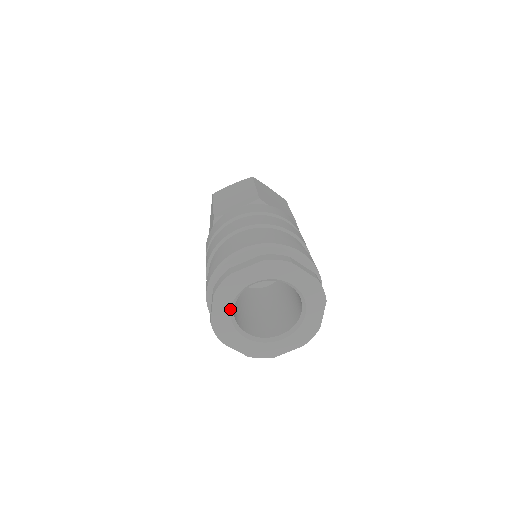
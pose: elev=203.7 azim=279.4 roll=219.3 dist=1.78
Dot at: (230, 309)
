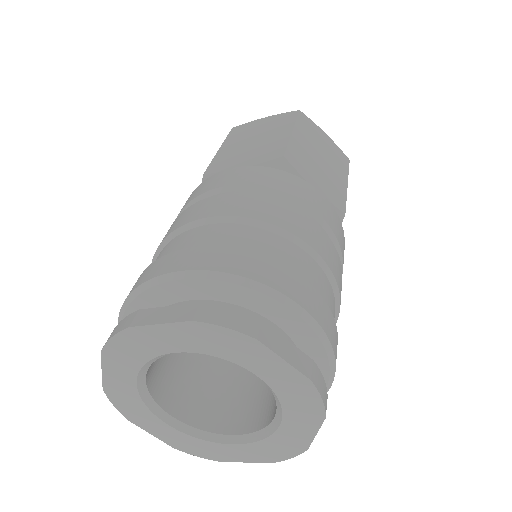
Dot at: (166, 424)
